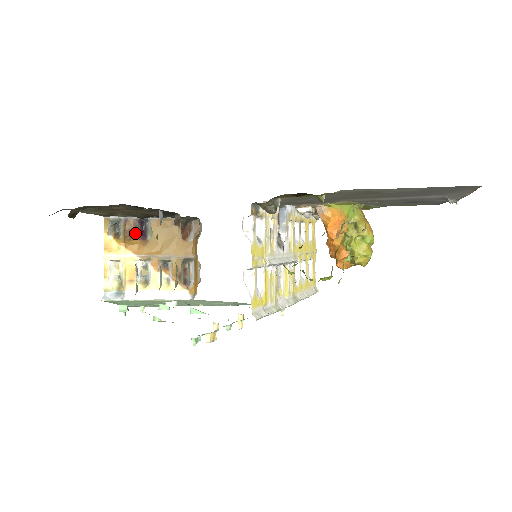
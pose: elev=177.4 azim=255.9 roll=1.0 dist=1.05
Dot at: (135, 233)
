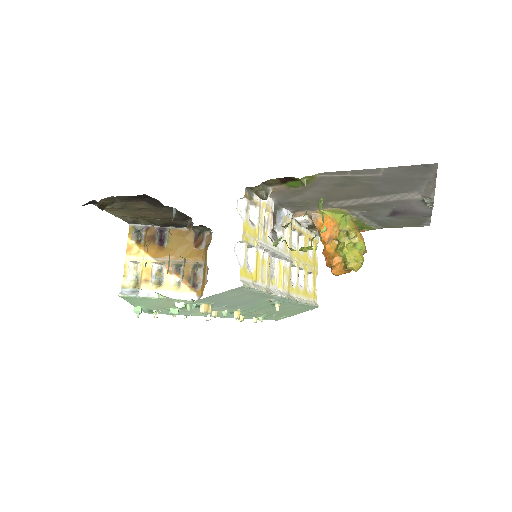
Dot at: (154, 239)
